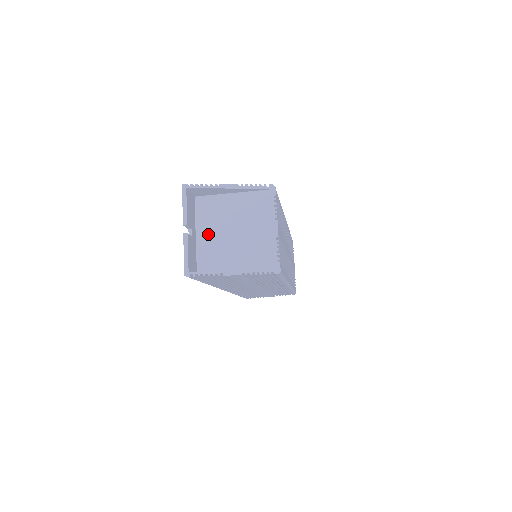
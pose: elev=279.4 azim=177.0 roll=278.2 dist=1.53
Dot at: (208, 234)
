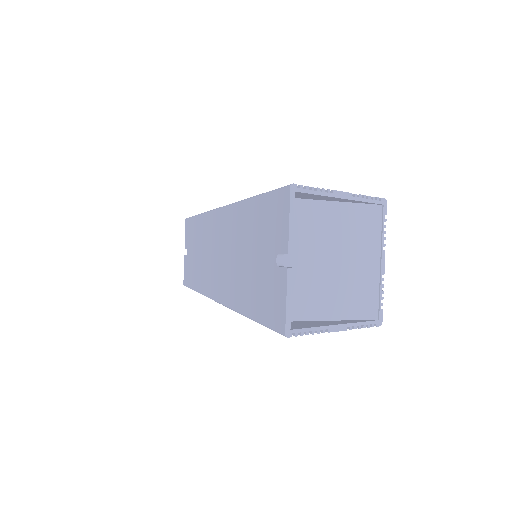
Dot at: (294, 259)
